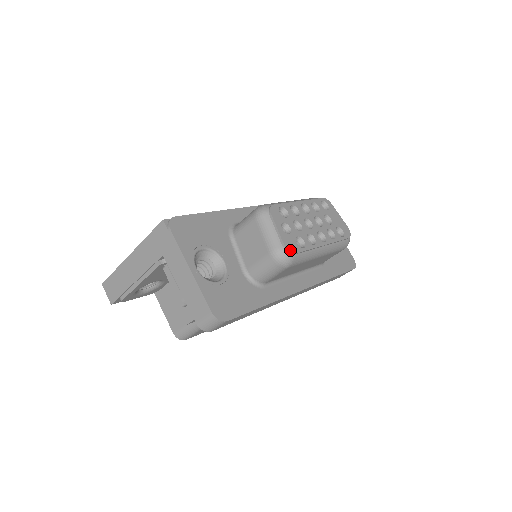
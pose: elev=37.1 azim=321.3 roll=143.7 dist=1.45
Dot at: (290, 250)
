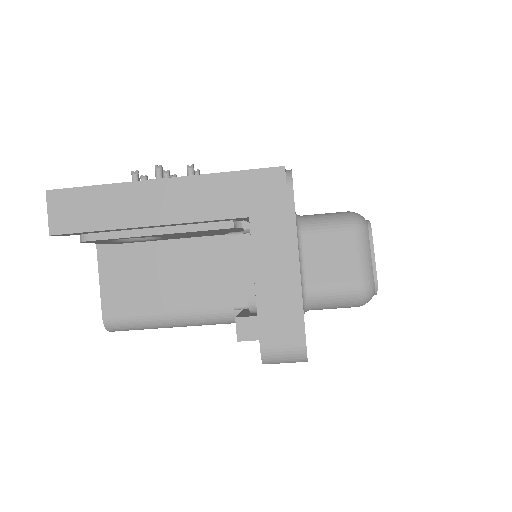
Dot at: (377, 289)
